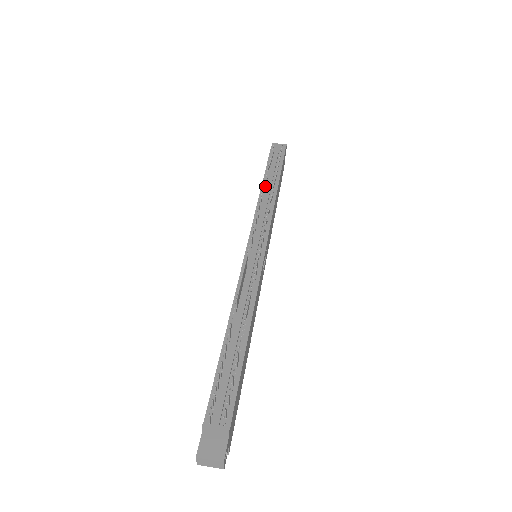
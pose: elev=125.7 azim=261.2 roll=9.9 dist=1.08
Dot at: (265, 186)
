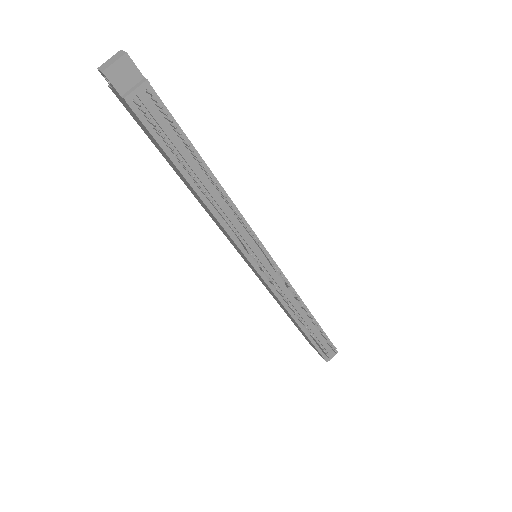
Dot at: (199, 188)
